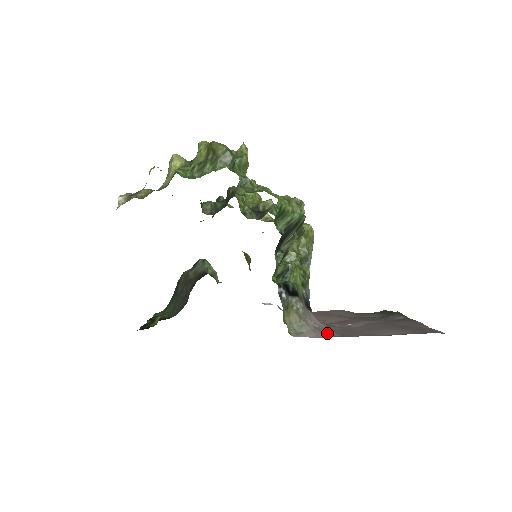
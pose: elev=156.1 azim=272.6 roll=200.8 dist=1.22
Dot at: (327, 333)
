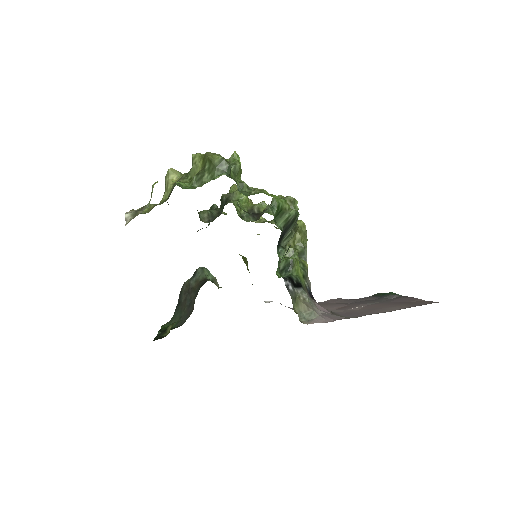
Dot at: (334, 317)
